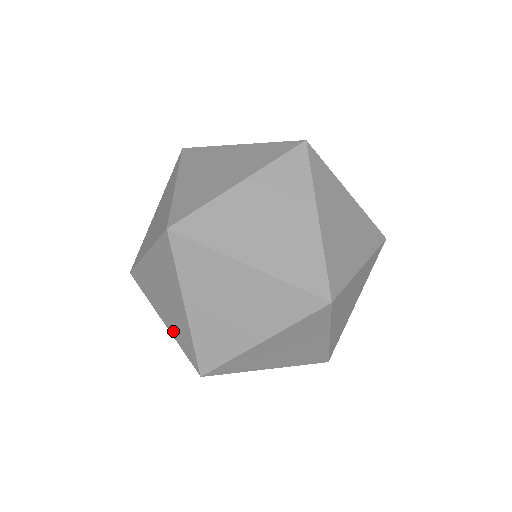
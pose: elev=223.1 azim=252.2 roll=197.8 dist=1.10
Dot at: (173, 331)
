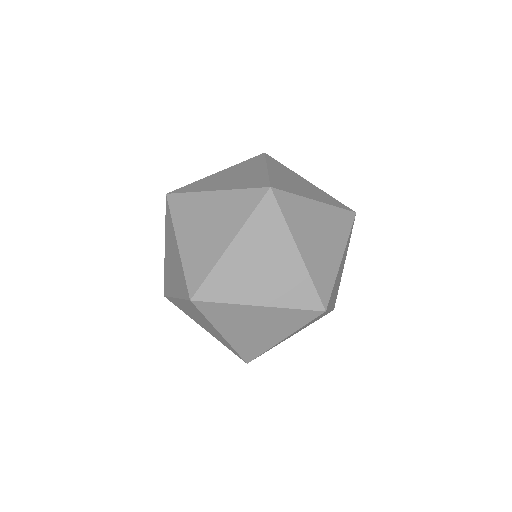
Dot at: (187, 255)
